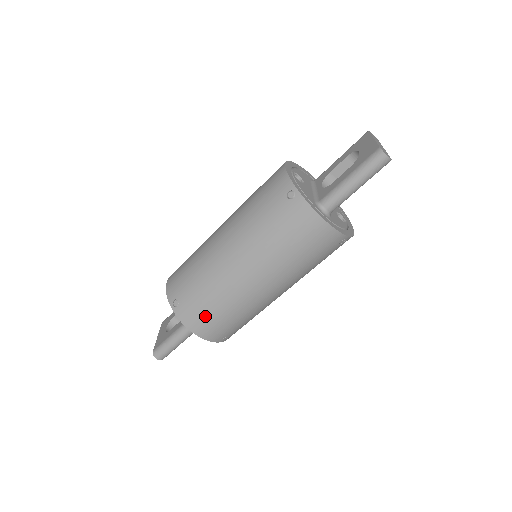
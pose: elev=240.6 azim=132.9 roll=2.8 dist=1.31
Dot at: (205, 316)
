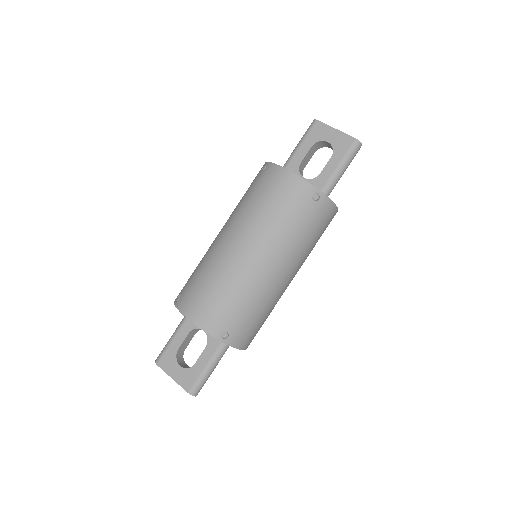
Dot at: (254, 329)
